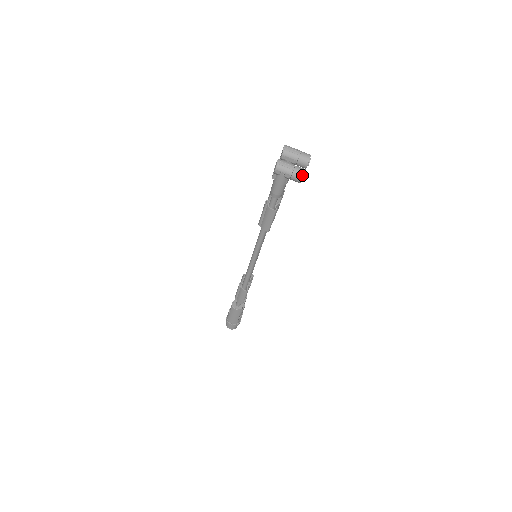
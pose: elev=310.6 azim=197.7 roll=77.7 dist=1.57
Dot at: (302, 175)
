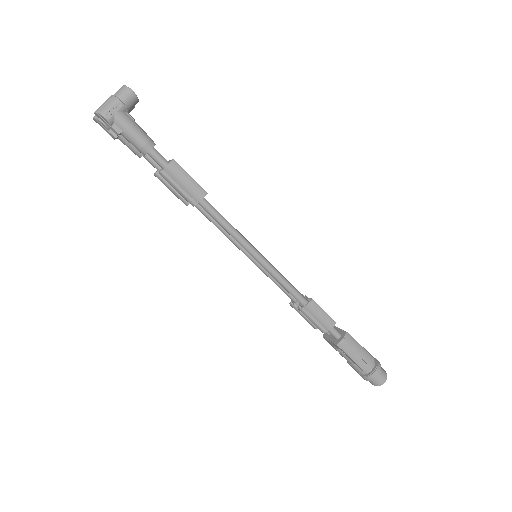
Dot at: (125, 87)
